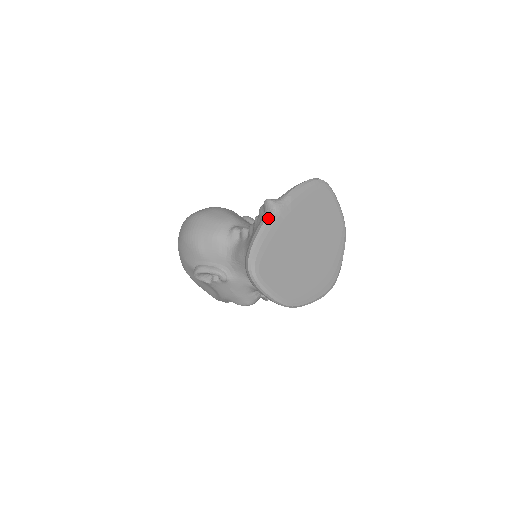
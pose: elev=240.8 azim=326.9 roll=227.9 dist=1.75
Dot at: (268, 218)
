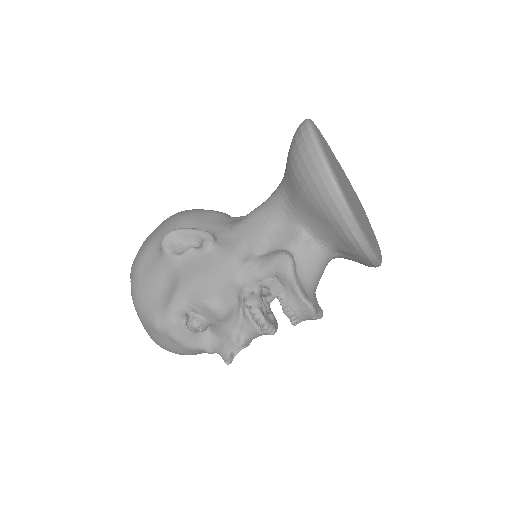
Dot at: occluded
